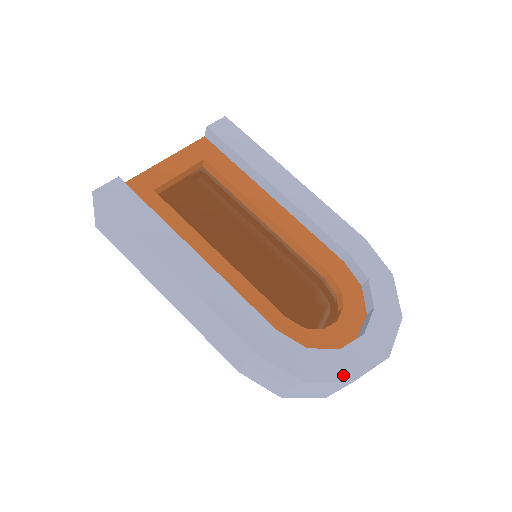
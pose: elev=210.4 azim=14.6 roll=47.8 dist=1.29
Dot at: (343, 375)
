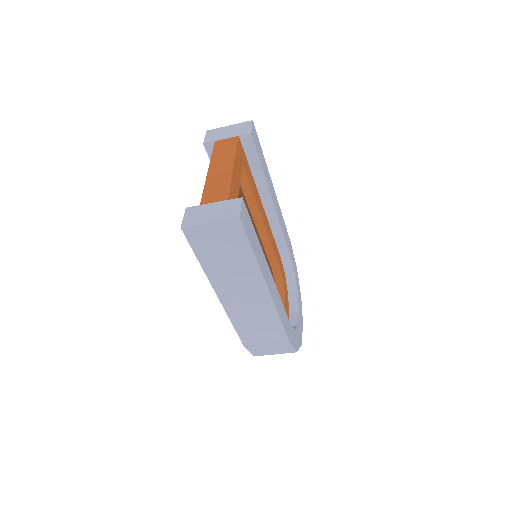
Dot at: (300, 342)
